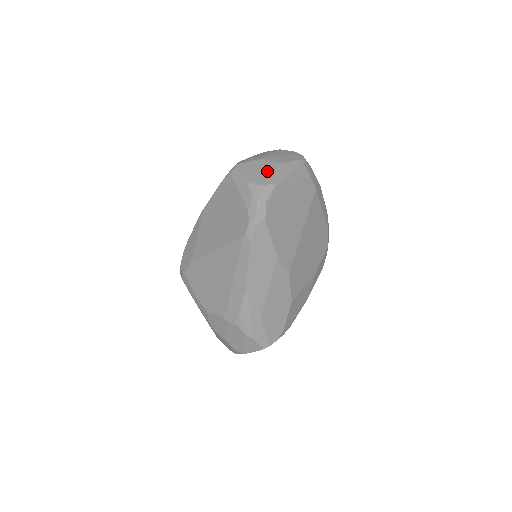
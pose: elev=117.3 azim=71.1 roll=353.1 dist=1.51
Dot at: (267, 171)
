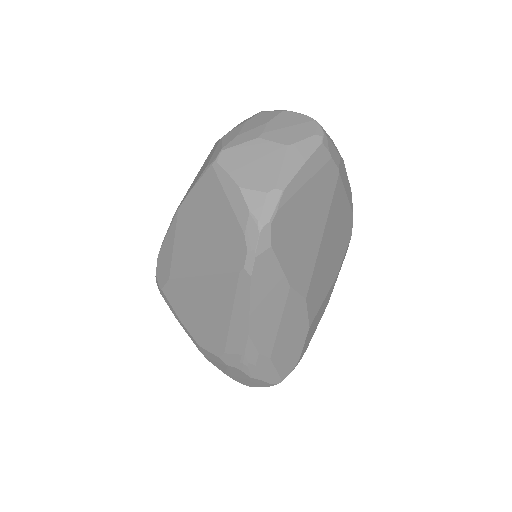
Dot at: (268, 163)
